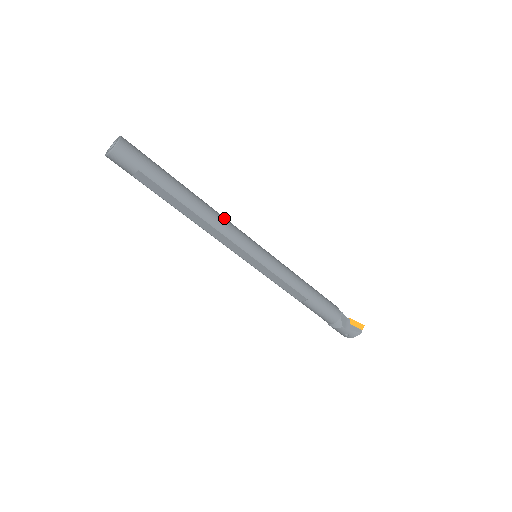
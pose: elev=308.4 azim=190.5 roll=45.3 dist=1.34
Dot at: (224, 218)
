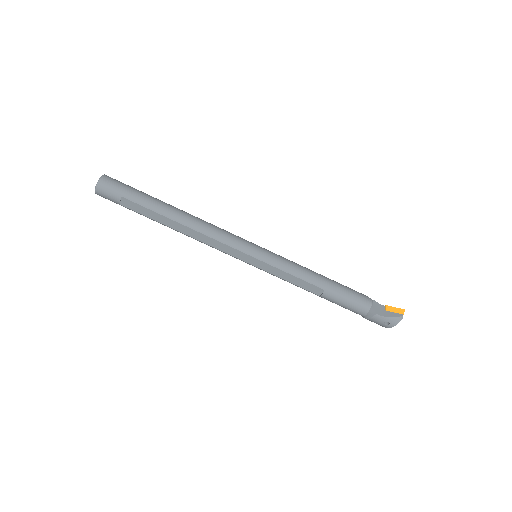
Dot at: (212, 224)
